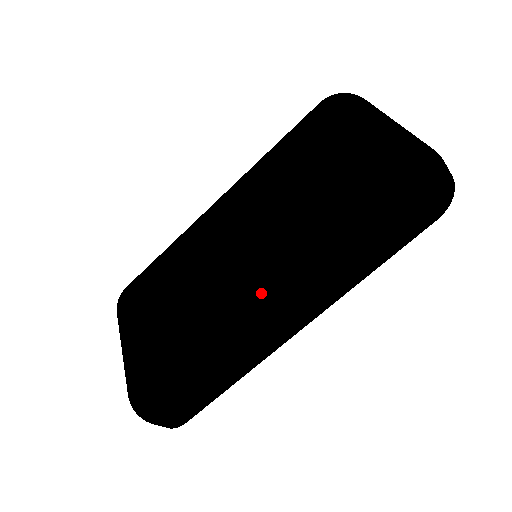
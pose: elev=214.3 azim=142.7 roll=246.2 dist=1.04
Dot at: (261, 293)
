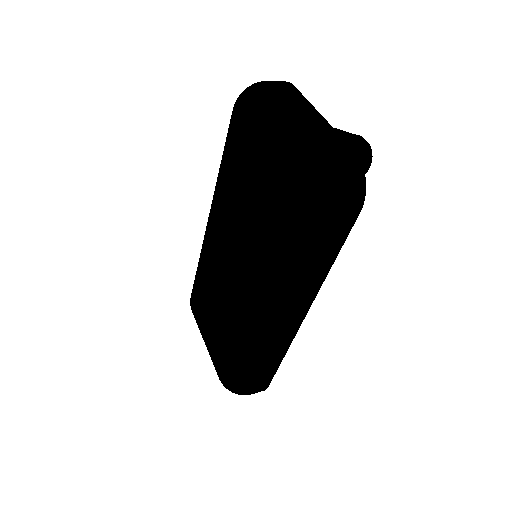
Dot at: (256, 313)
